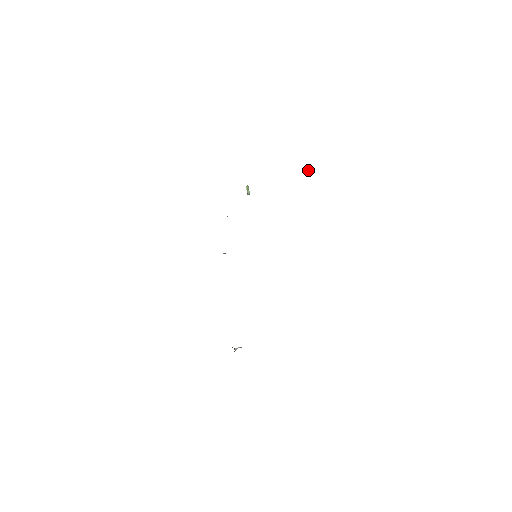
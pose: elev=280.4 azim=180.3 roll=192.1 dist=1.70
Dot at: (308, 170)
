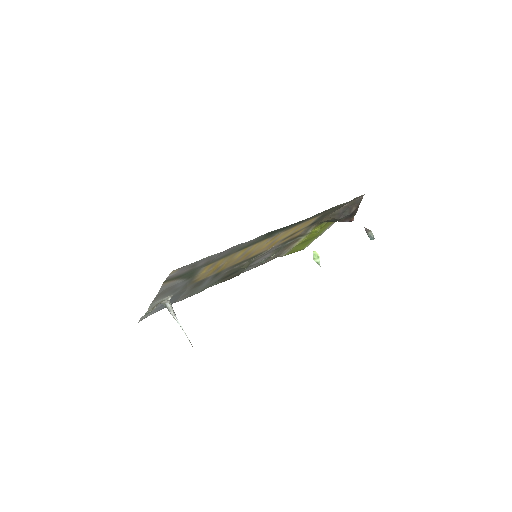
Dot at: (370, 230)
